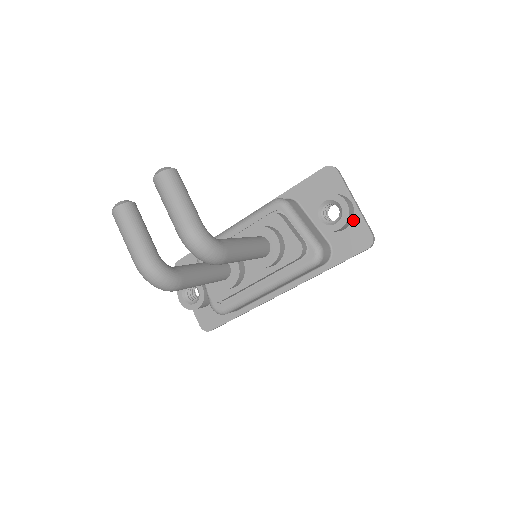
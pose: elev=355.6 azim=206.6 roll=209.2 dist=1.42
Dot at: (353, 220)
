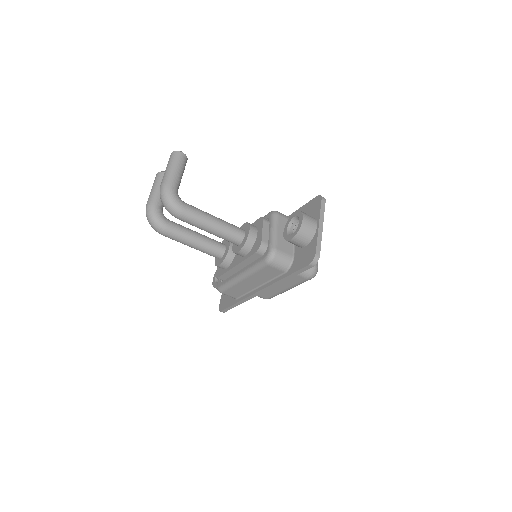
Dot at: (312, 240)
